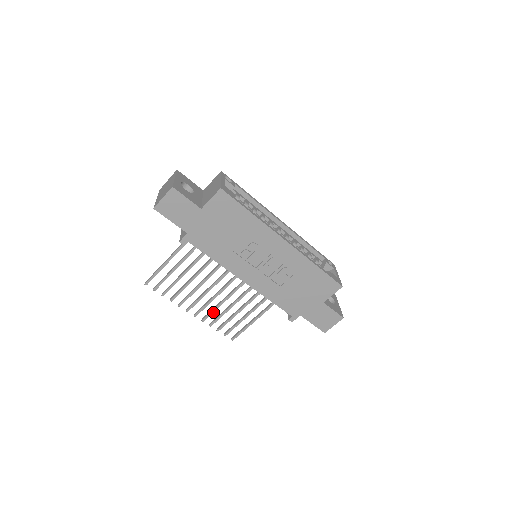
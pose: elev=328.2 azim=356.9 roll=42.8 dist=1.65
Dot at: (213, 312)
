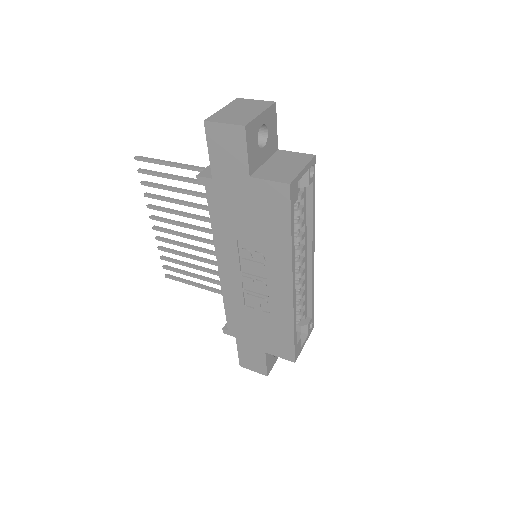
Dot at: (172, 243)
